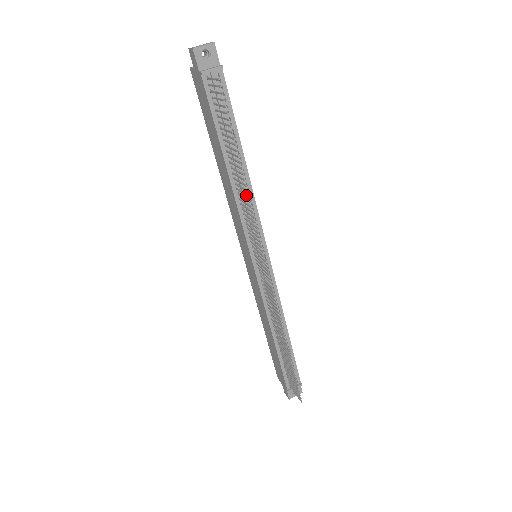
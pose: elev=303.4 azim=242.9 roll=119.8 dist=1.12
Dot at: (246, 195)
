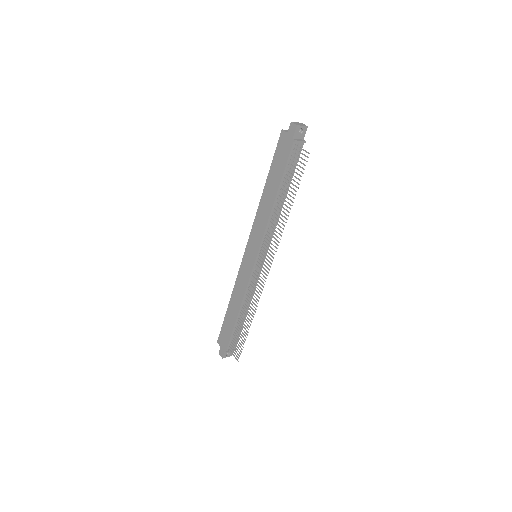
Dot at: (284, 221)
